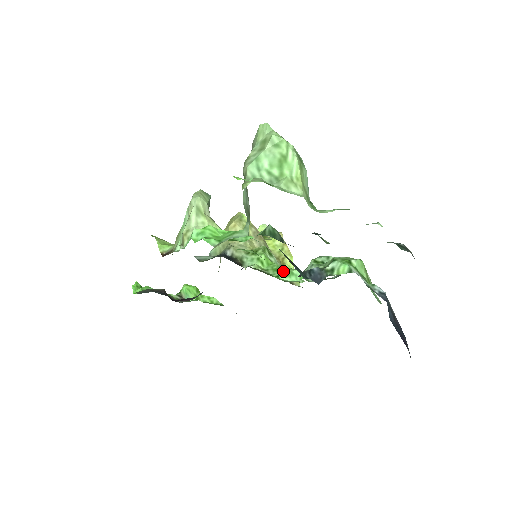
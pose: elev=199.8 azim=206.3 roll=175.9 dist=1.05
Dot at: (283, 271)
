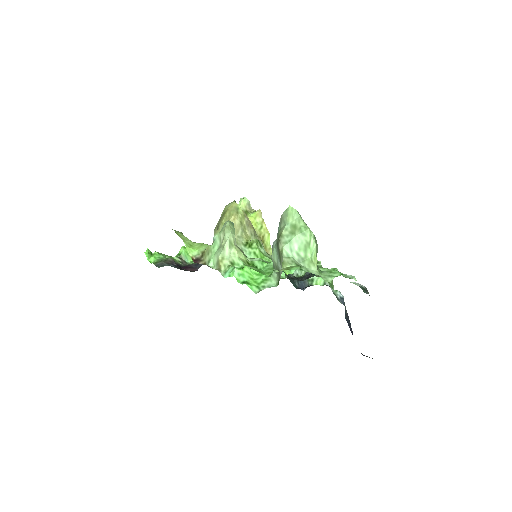
Dot at: occluded
